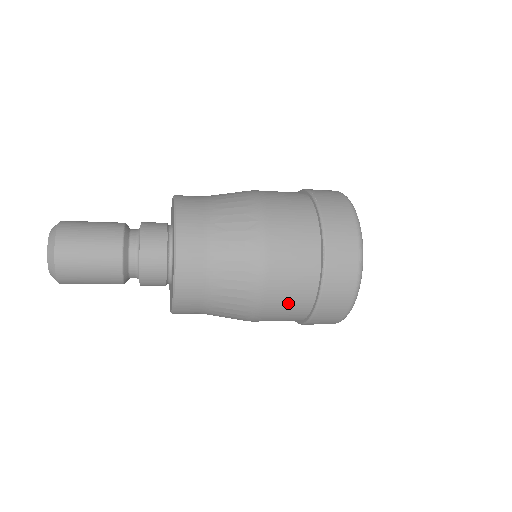
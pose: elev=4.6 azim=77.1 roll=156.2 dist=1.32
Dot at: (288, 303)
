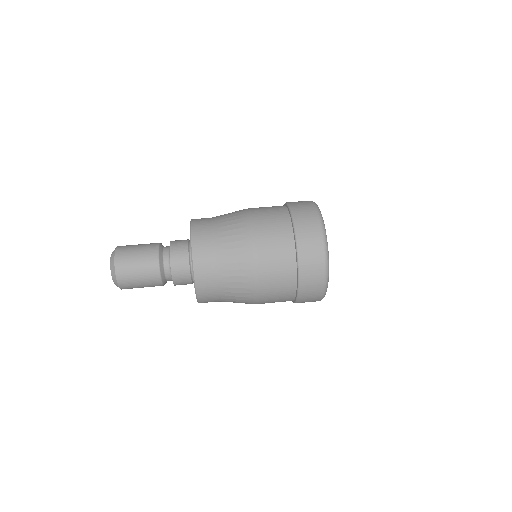
Dot at: occluded
